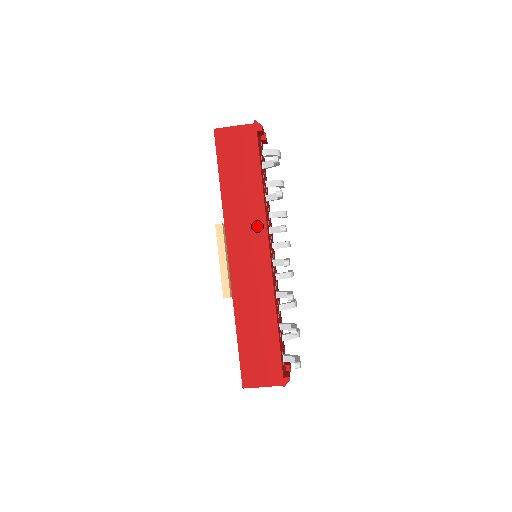
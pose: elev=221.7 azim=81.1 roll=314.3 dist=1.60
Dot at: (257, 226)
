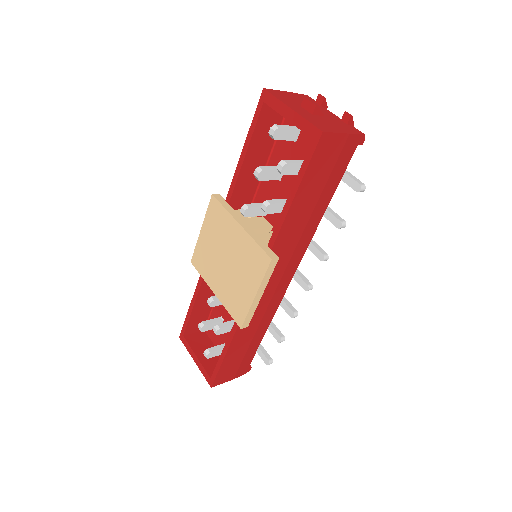
Dot at: (299, 250)
